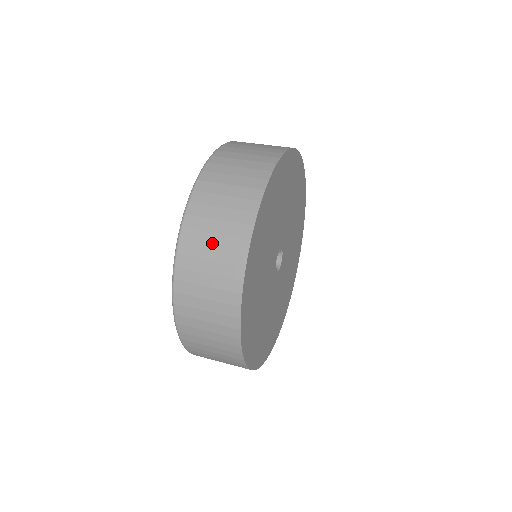
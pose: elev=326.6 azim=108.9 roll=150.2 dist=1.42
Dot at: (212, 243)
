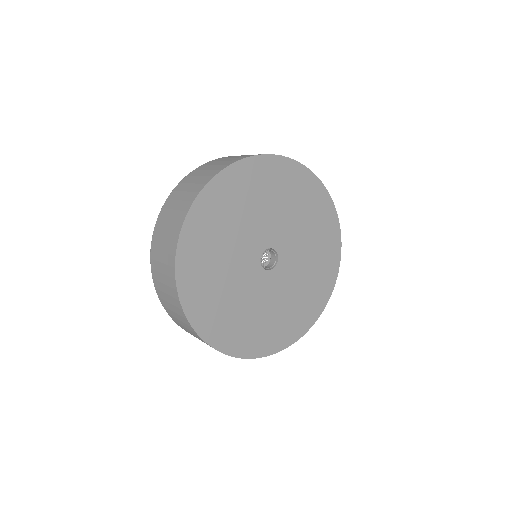
Dot at: (180, 198)
